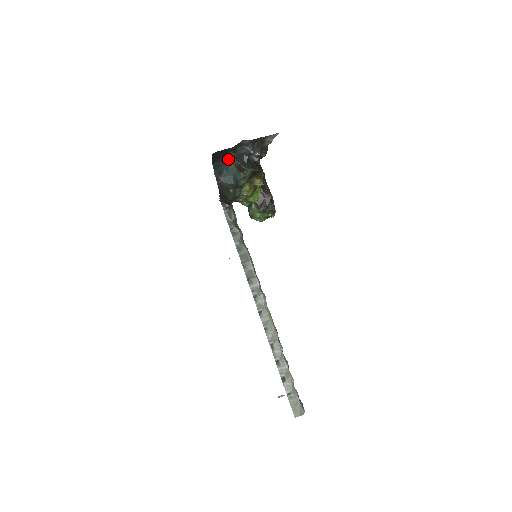
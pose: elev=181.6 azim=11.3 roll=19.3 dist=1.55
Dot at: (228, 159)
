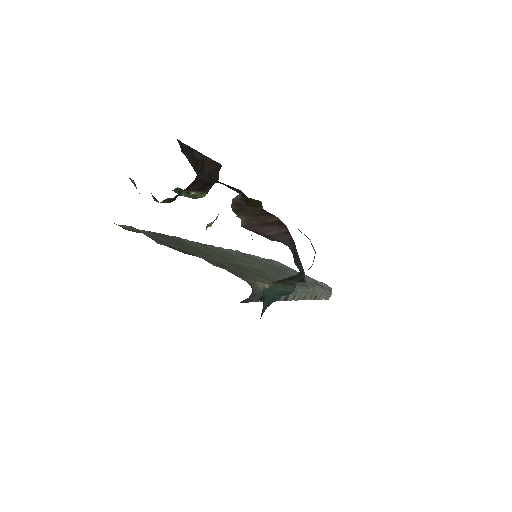
Dot at: occluded
